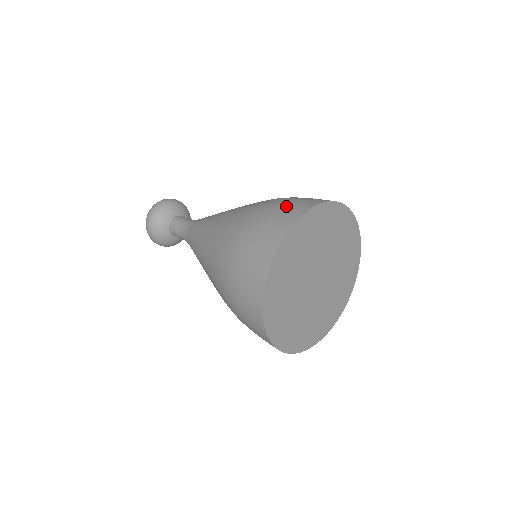
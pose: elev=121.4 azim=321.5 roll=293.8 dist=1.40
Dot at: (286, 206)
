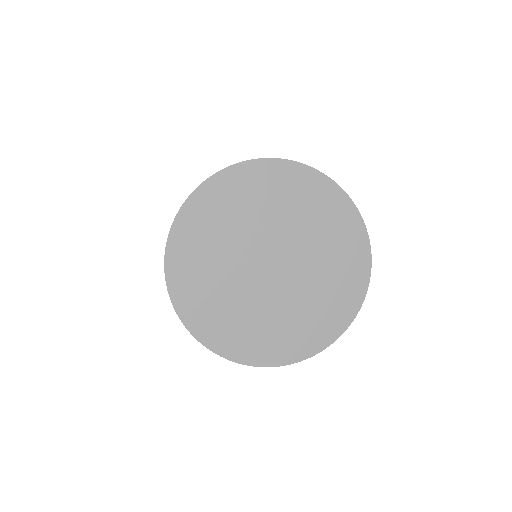
Dot at: occluded
